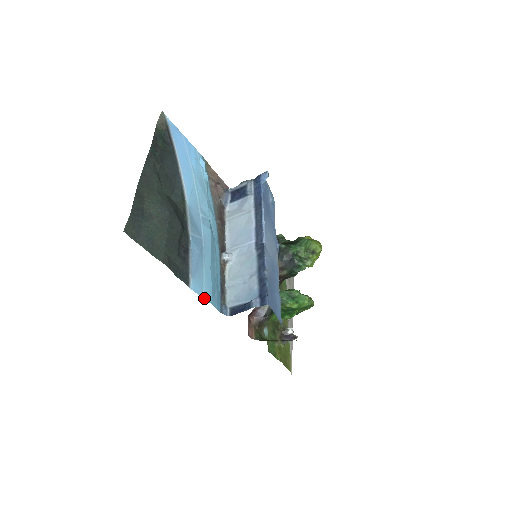
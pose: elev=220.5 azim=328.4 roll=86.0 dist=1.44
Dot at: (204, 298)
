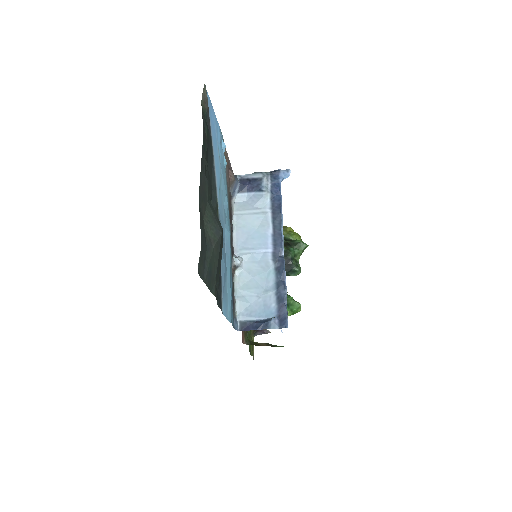
Dot at: (228, 319)
